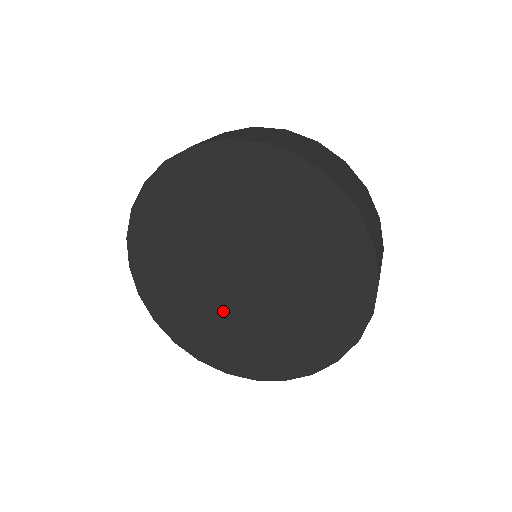
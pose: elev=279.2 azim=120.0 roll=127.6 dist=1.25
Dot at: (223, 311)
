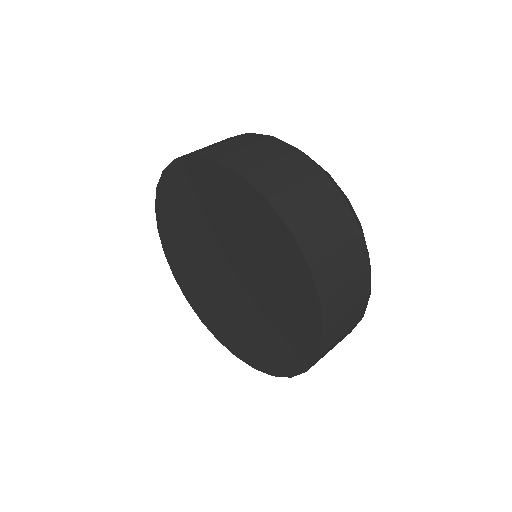
Dot at: (203, 275)
